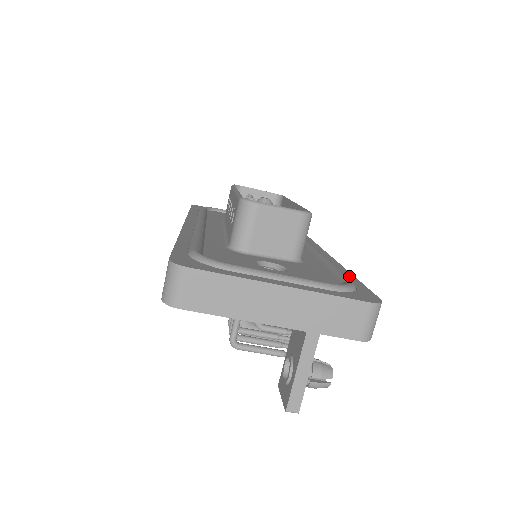
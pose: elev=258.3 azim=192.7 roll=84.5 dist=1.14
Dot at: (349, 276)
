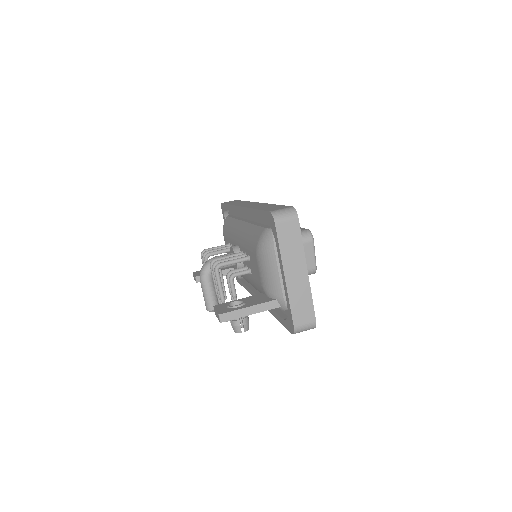
Dot at: occluded
